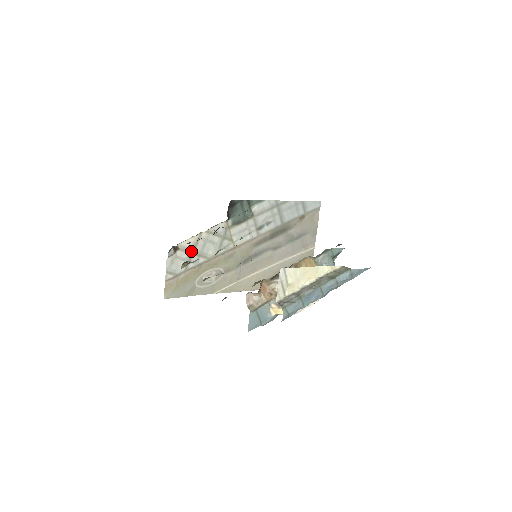
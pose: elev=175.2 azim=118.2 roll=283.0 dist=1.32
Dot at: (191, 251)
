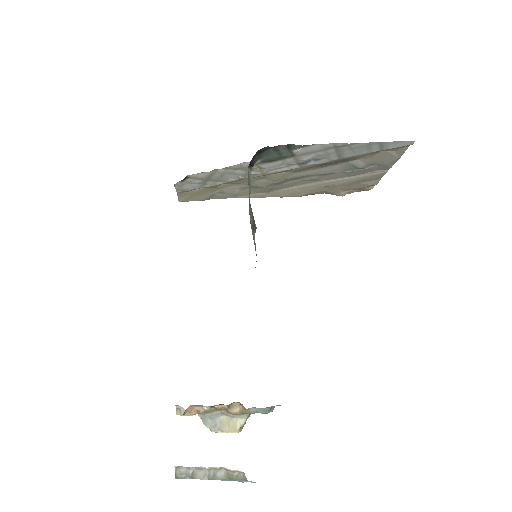
Dot at: (205, 179)
